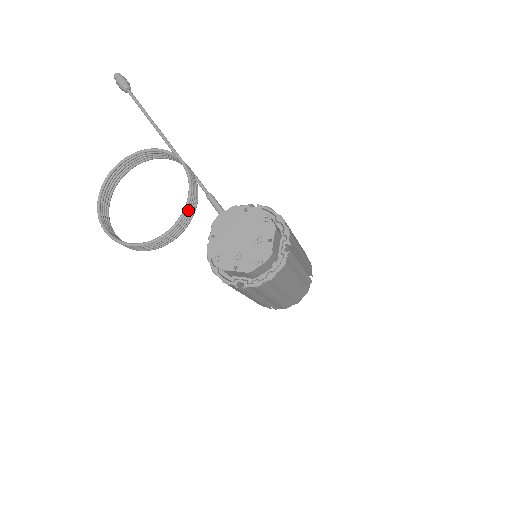
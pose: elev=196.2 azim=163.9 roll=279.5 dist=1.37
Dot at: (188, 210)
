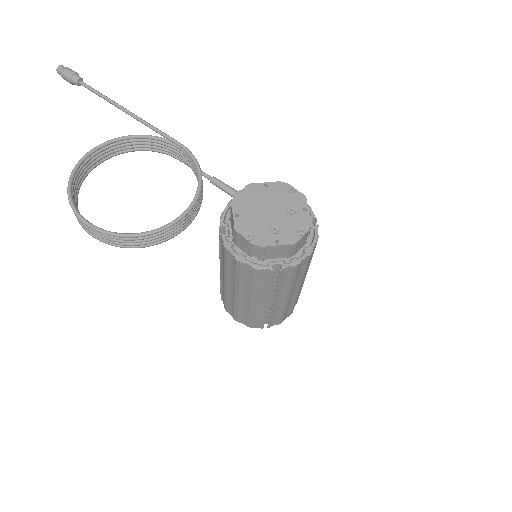
Dot at: (201, 190)
